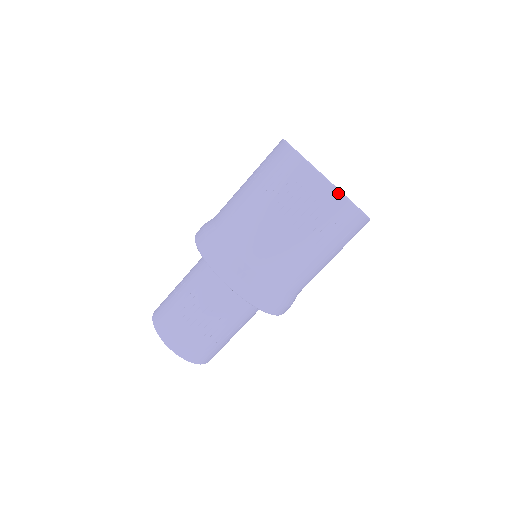
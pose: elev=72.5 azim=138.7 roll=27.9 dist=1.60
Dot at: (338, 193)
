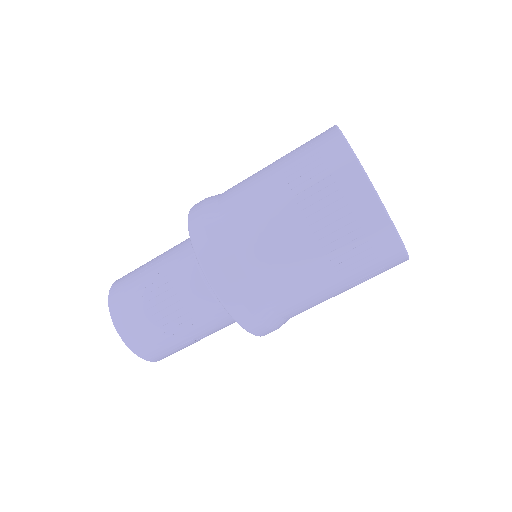
Dot at: (400, 244)
